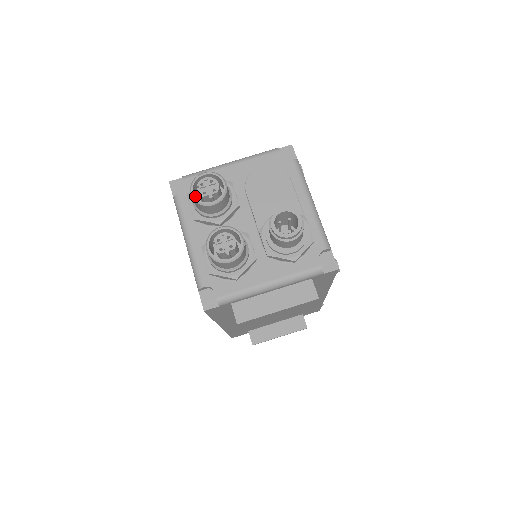
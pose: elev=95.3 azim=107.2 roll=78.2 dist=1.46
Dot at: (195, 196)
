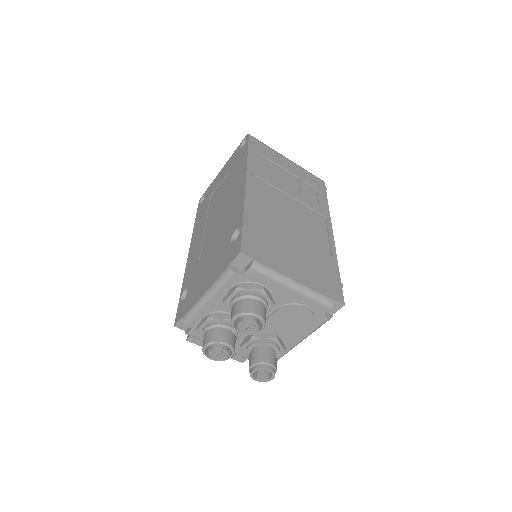
Dot at: (237, 310)
